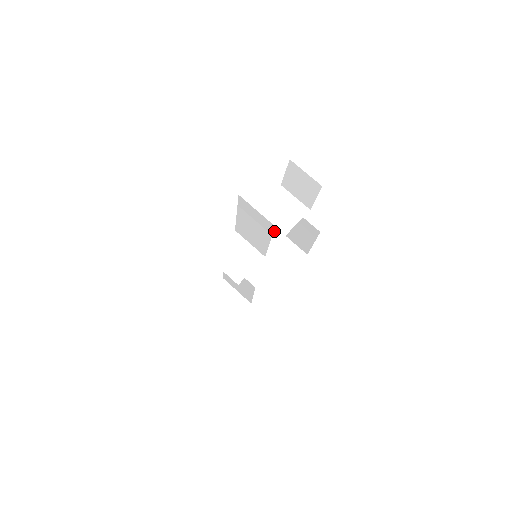
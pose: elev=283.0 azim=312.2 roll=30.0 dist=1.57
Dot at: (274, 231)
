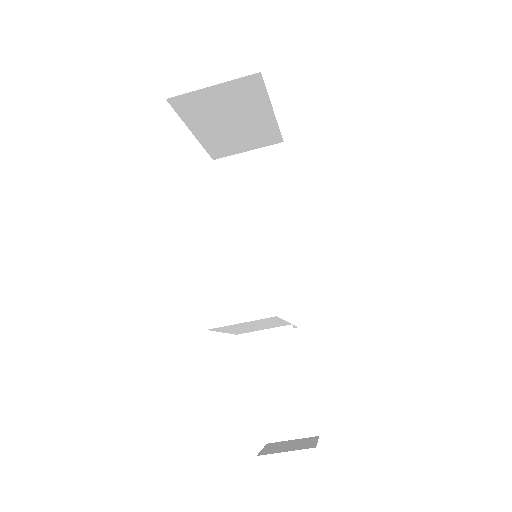
Dot at: (270, 325)
